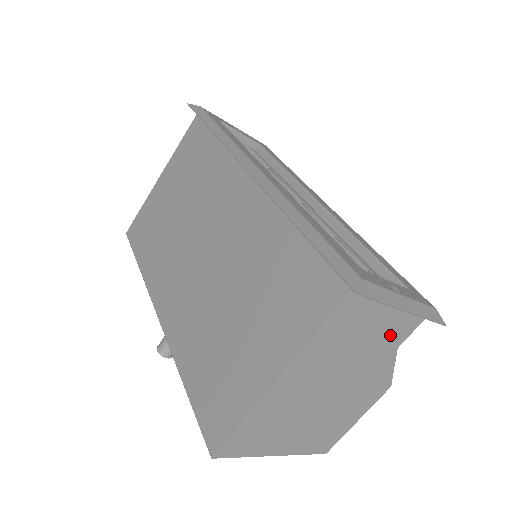
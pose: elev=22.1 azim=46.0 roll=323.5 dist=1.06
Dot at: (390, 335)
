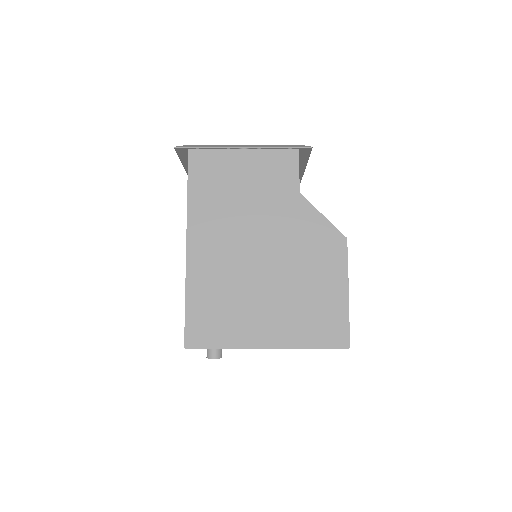
Dot at: (273, 182)
